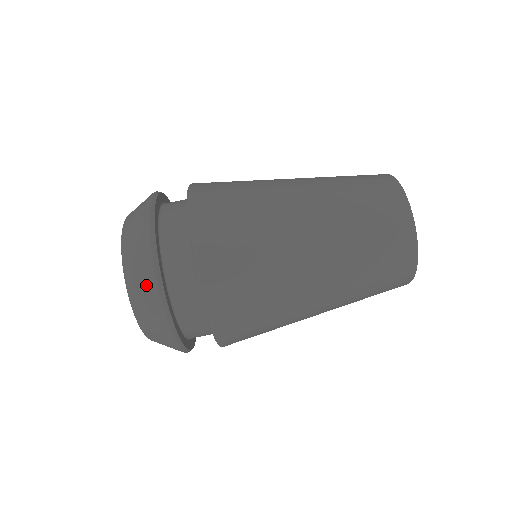
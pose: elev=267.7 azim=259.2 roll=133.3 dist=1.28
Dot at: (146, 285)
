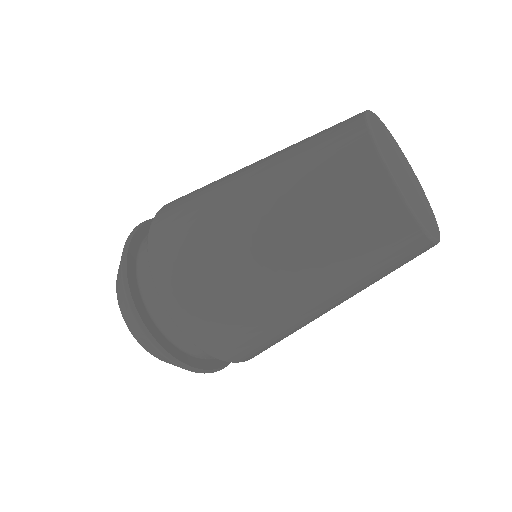
Dot at: (132, 323)
